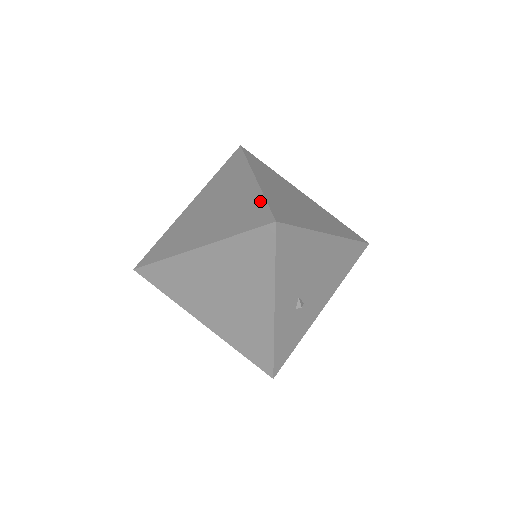
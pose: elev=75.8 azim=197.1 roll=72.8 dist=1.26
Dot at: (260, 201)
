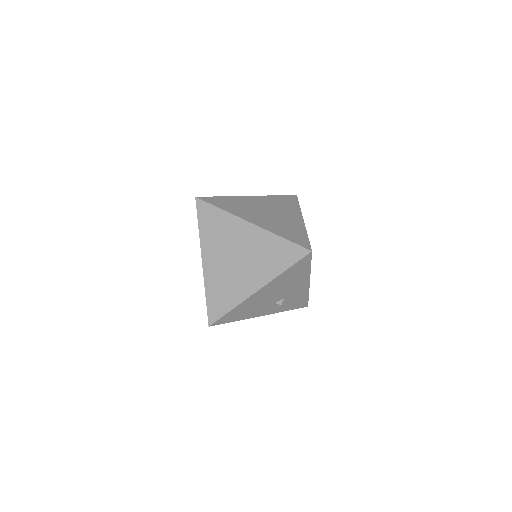
Dot at: (206, 295)
